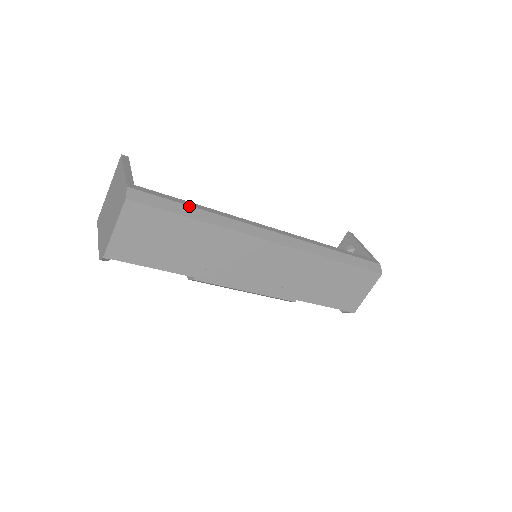
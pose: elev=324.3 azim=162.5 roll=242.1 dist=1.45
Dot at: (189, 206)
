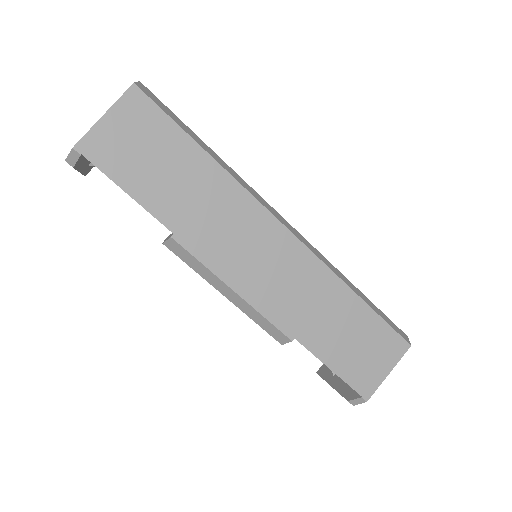
Dot at: occluded
